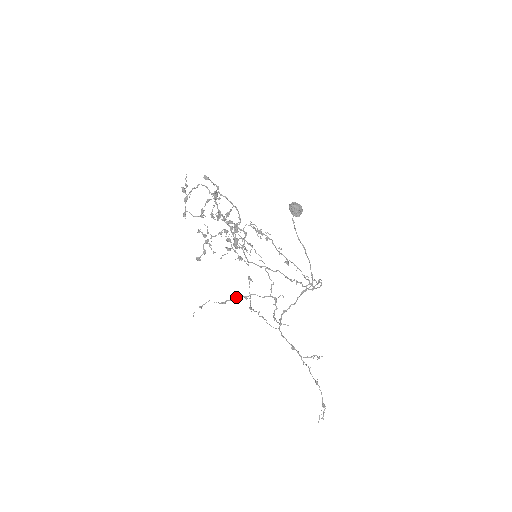
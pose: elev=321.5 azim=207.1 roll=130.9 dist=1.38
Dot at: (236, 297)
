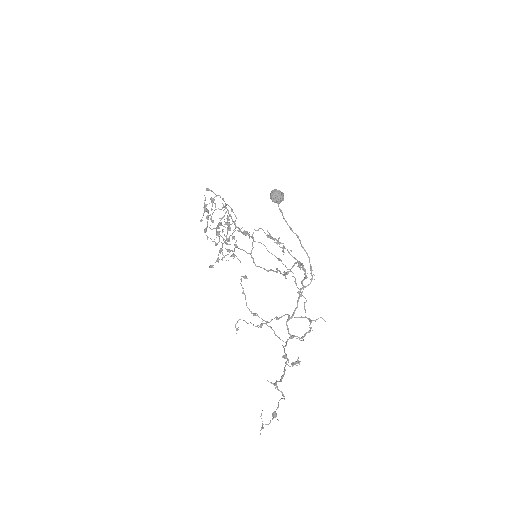
Dot at: (271, 319)
